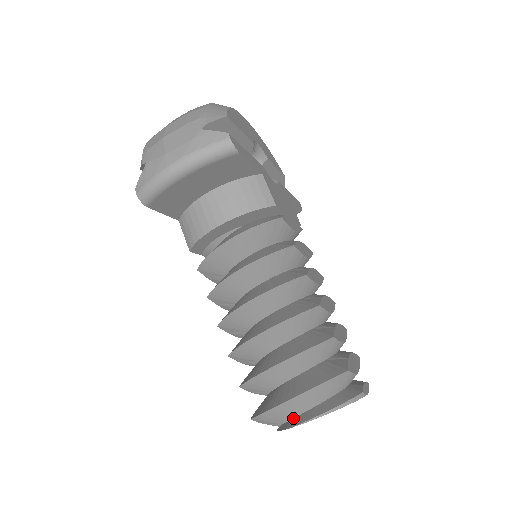
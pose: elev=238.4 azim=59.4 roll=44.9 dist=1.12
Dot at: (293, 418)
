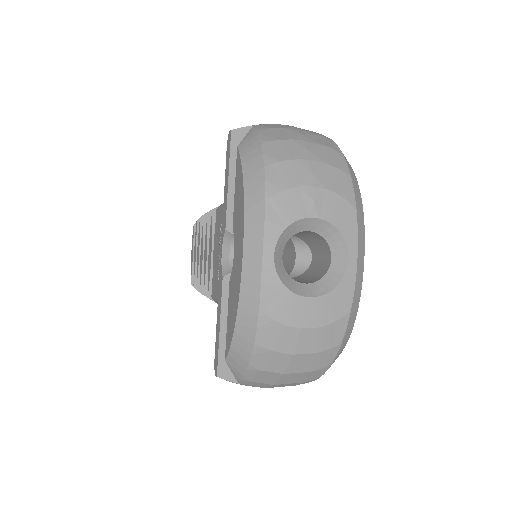
Dot at: occluded
